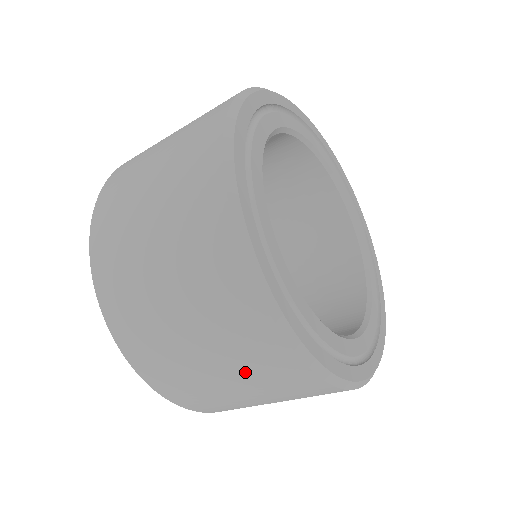
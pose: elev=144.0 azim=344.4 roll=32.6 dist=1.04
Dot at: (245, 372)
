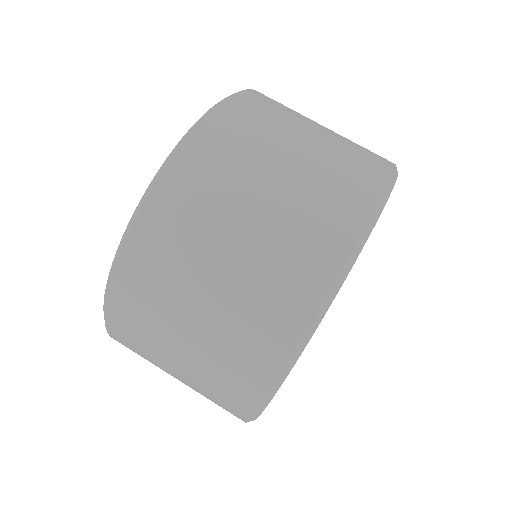
Dot at: (200, 385)
